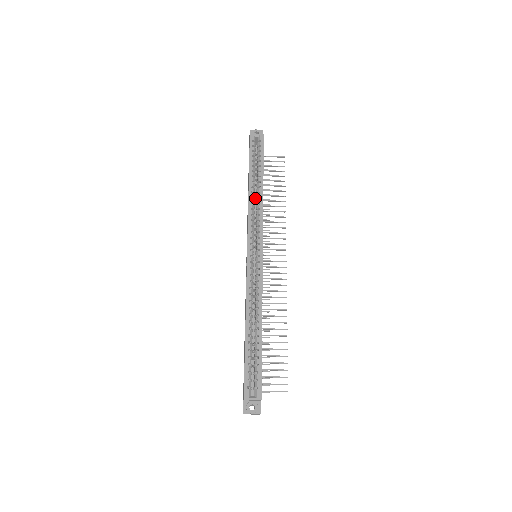
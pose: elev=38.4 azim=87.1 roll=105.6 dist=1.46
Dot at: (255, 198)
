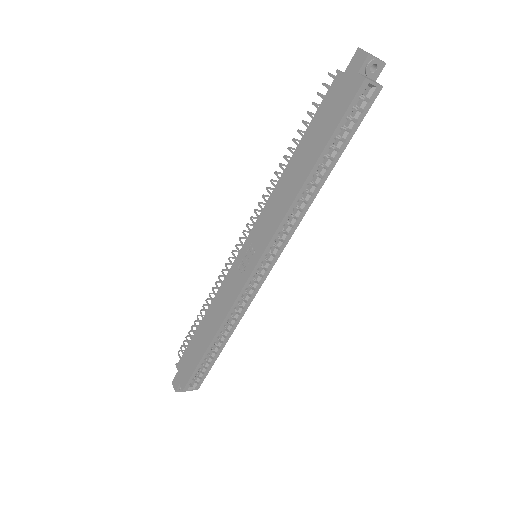
Dot at: occluded
